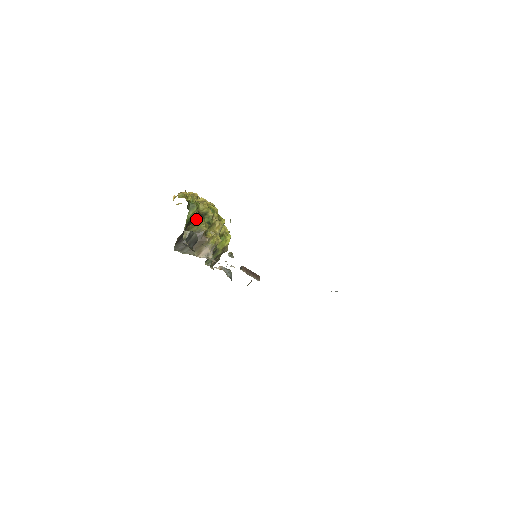
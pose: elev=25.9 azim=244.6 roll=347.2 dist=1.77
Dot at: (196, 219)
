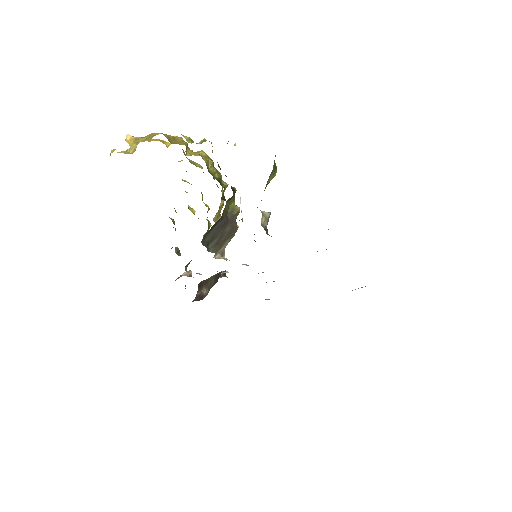
Dot at: (234, 190)
